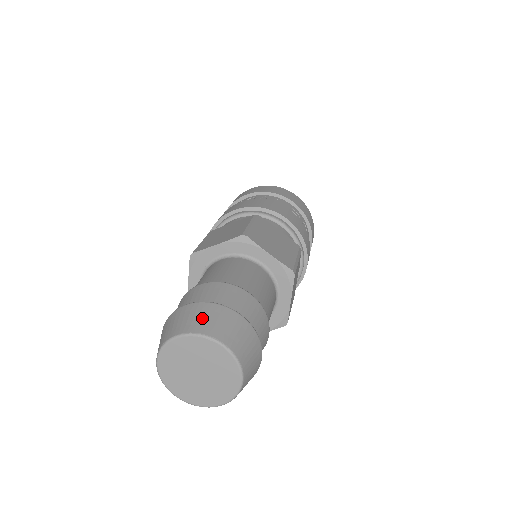
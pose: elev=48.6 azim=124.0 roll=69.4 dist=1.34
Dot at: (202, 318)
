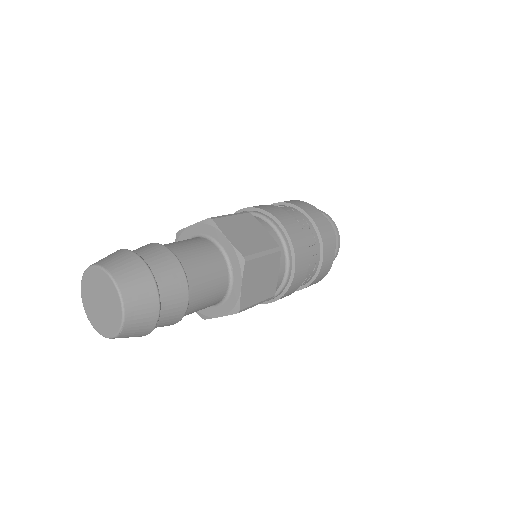
Dot at: (113, 258)
